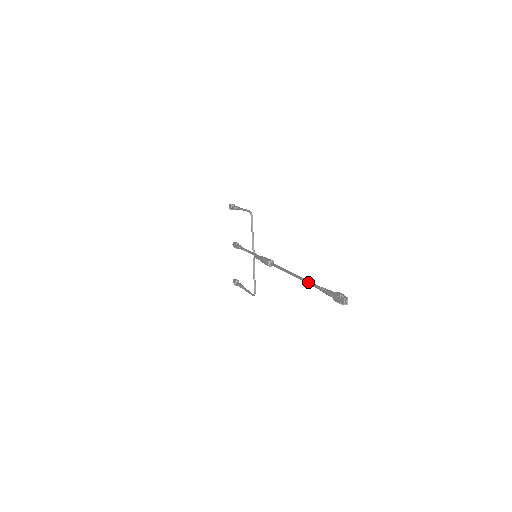
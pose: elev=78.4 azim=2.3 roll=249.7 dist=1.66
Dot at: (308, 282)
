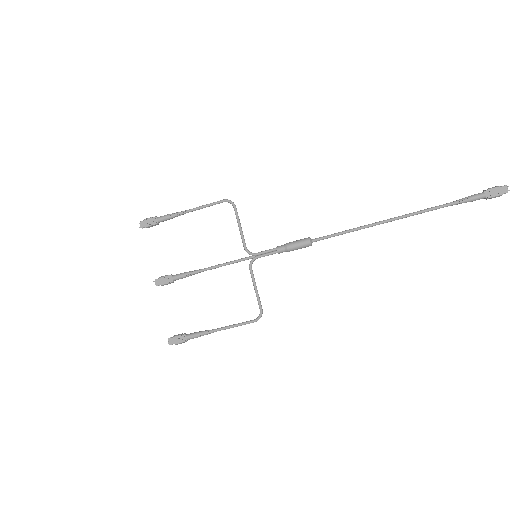
Dot at: (424, 210)
